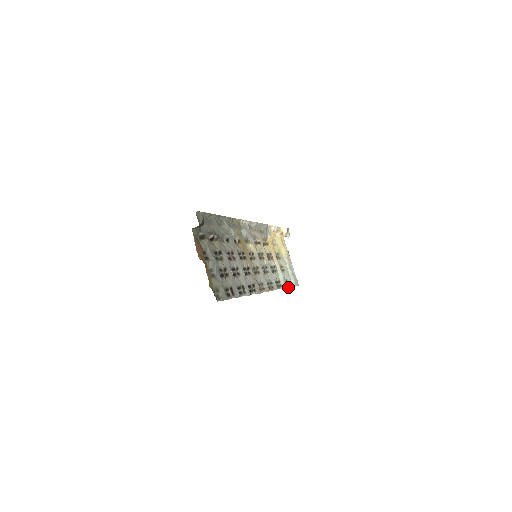
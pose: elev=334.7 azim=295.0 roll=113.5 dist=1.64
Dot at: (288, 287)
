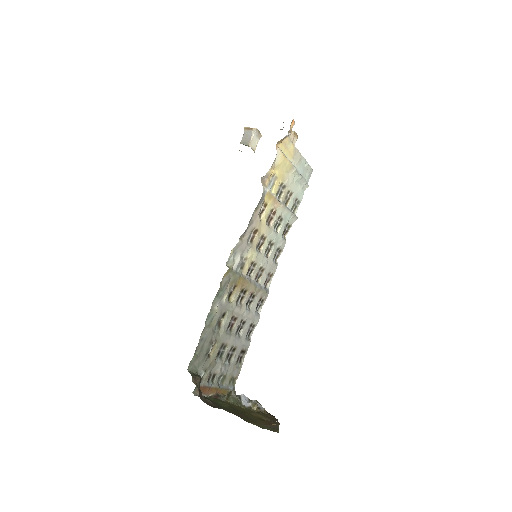
Dot at: occluded
